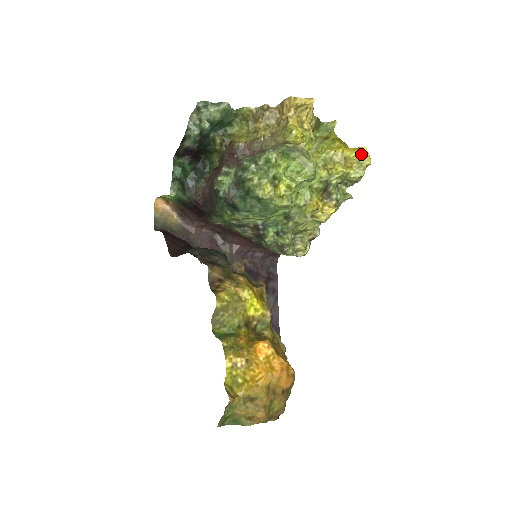
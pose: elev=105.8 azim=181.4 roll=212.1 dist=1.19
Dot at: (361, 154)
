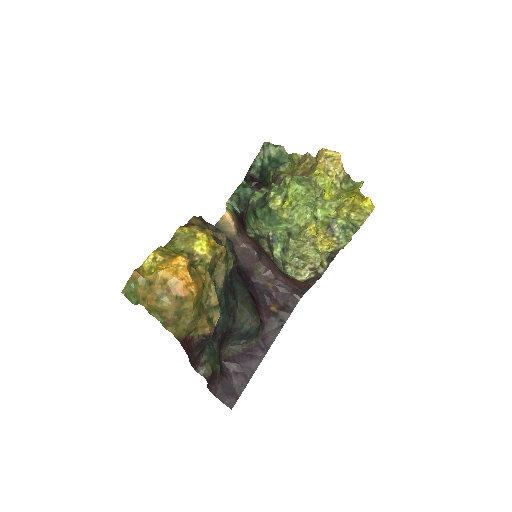
Dot at: (365, 202)
